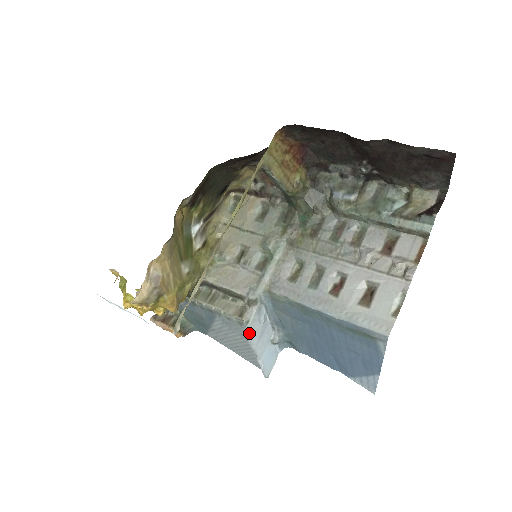
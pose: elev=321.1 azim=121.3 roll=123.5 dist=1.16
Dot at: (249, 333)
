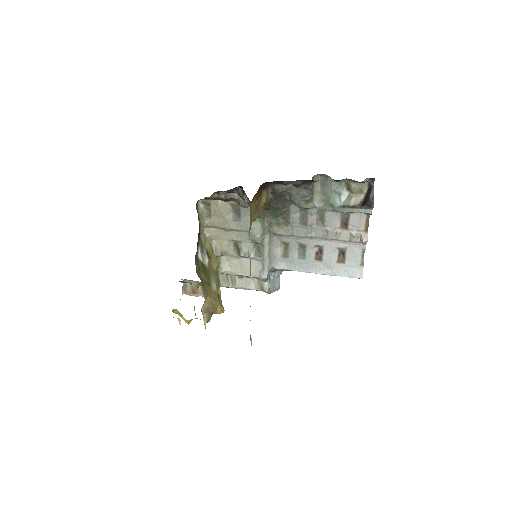
Dot at: (270, 292)
